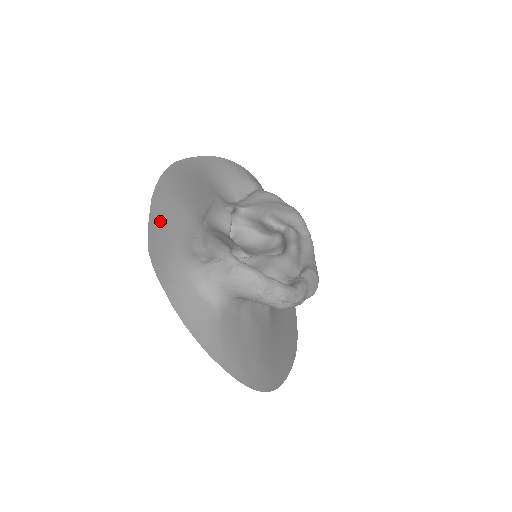
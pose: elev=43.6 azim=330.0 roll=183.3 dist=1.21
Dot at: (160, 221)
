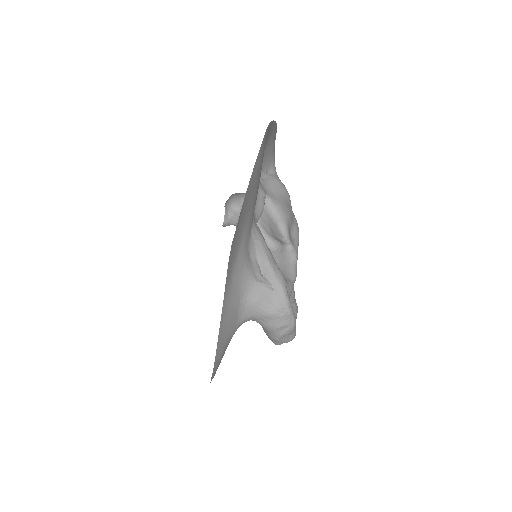
Dot at: (244, 208)
